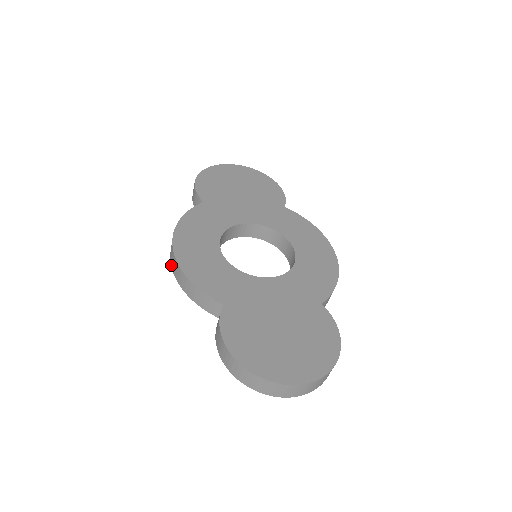
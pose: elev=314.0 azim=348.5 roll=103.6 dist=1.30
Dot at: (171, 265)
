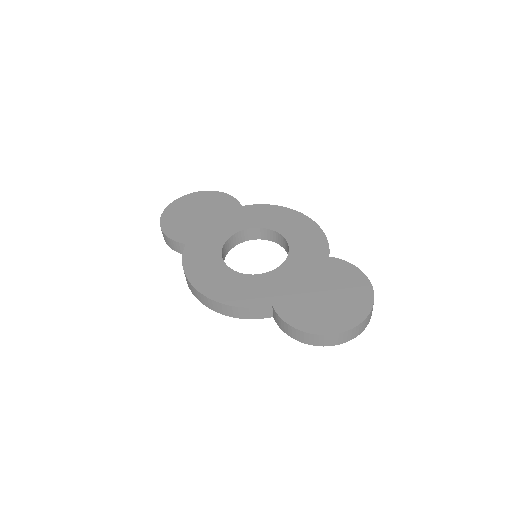
Dot at: (206, 306)
